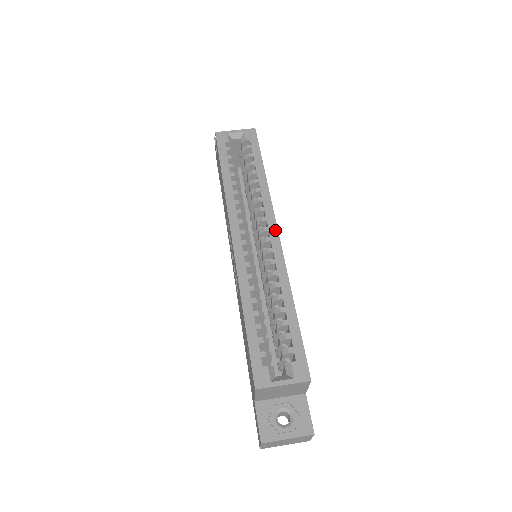
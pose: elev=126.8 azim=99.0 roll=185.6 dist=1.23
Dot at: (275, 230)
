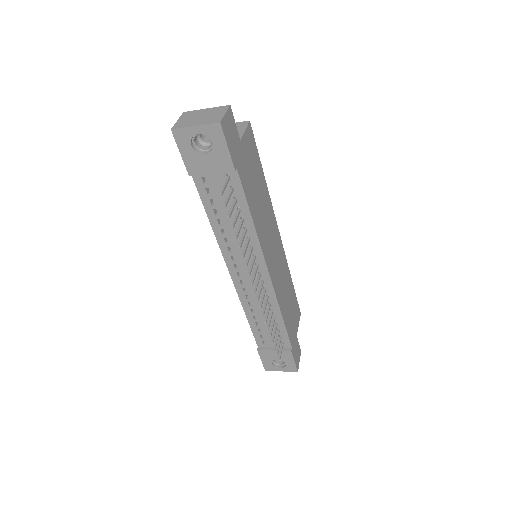
Dot at: occluded
